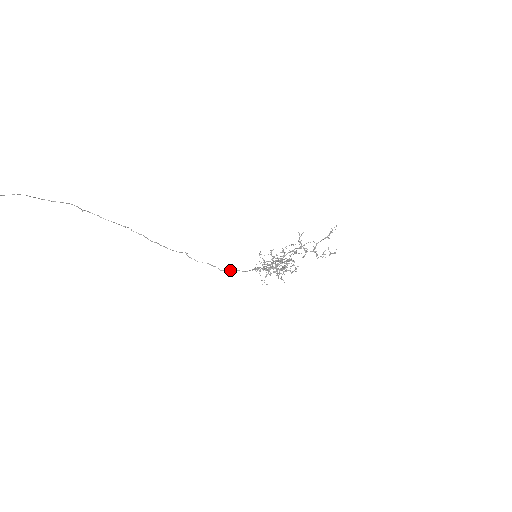
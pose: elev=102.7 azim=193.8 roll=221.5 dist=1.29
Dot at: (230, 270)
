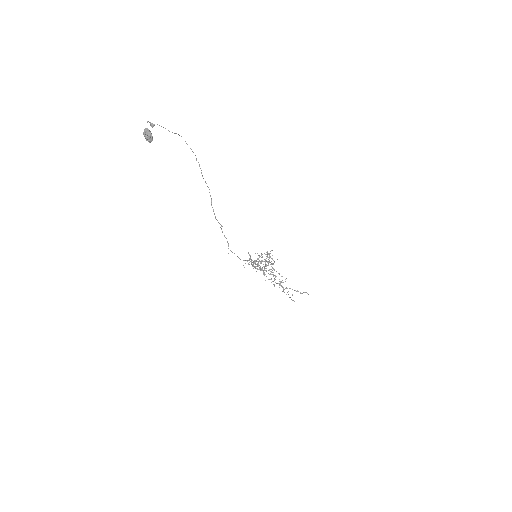
Dot at: occluded
